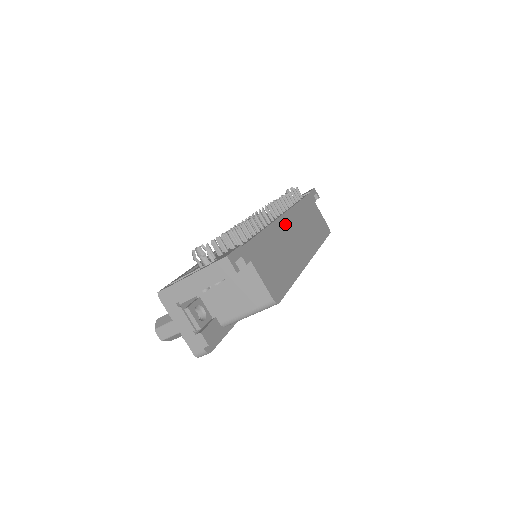
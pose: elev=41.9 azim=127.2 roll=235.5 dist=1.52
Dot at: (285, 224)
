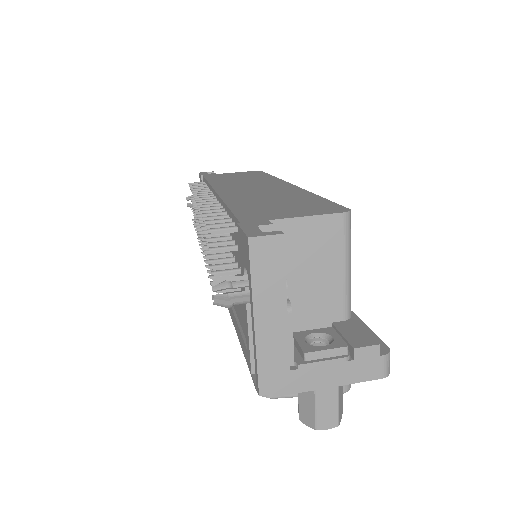
Dot at: (230, 192)
